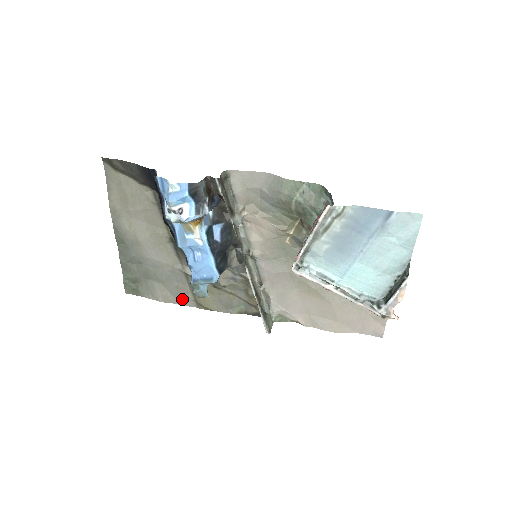
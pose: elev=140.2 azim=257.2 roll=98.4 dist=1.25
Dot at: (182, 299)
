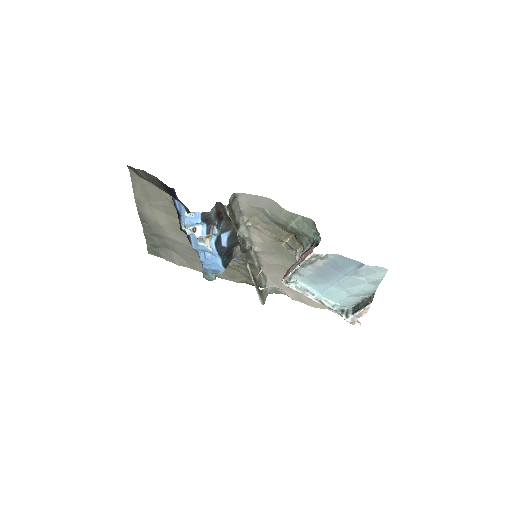
Dot at: (195, 266)
